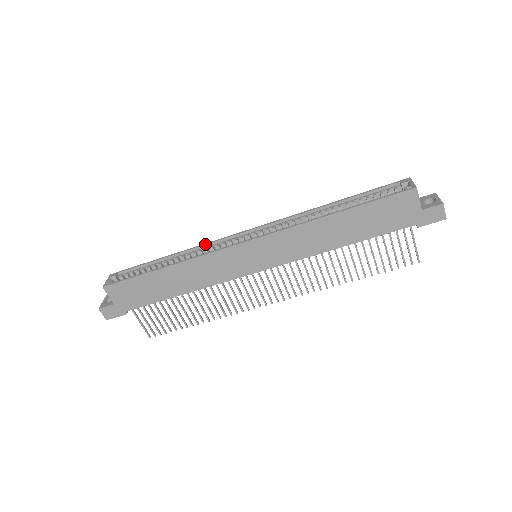
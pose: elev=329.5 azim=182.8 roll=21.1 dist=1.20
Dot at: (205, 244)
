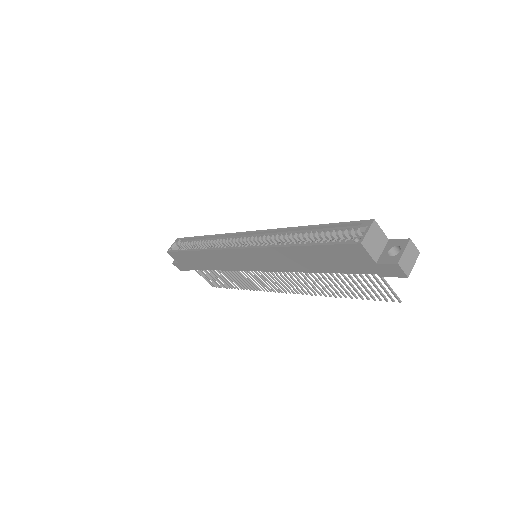
Dot at: (223, 235)
